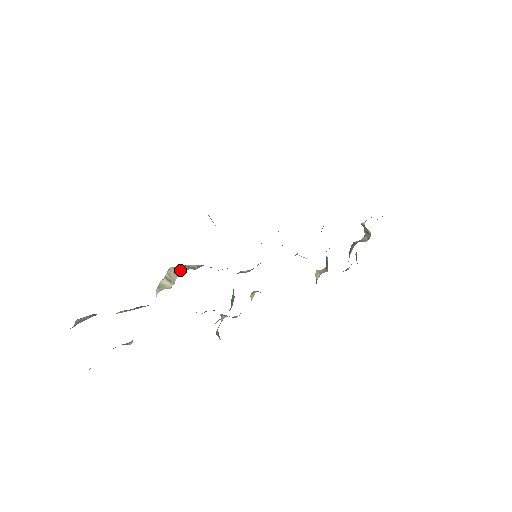
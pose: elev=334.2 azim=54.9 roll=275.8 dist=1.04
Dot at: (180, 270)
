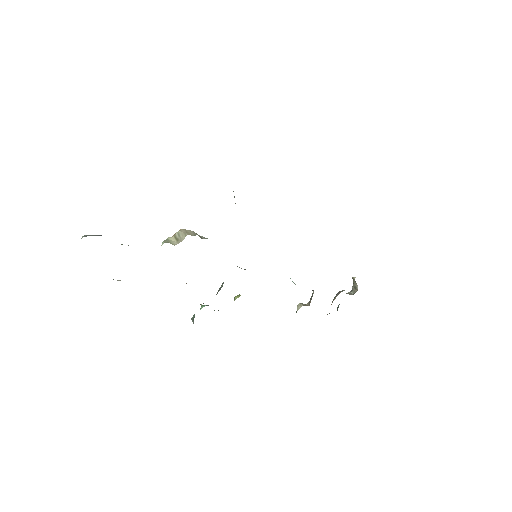
Dot at: (190, 233)
